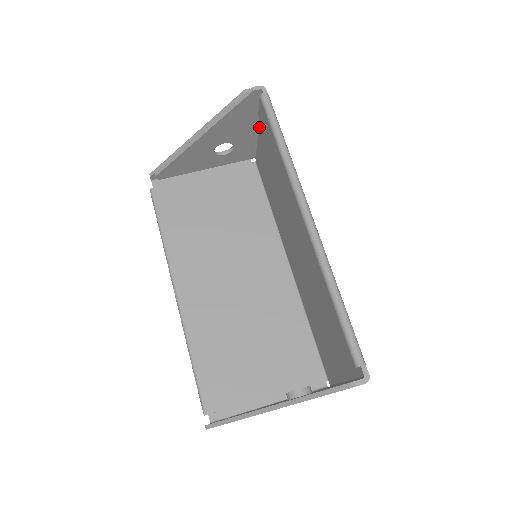
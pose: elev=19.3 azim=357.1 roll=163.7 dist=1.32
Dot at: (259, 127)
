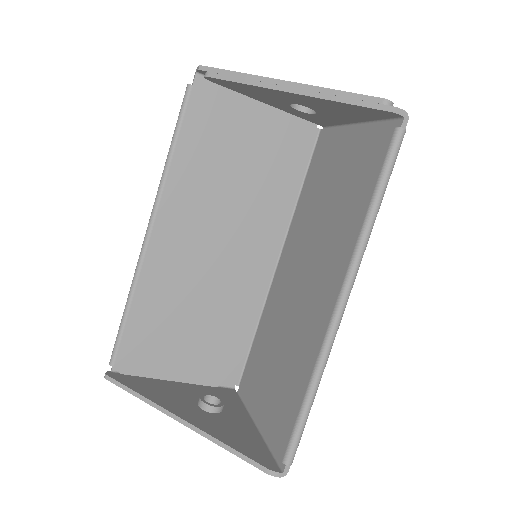
Dot at: (360, 126)
